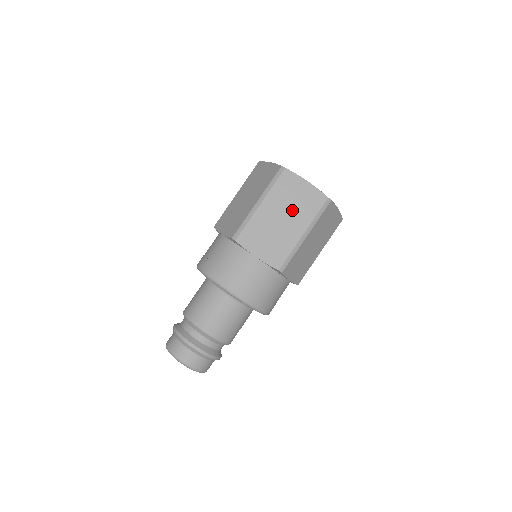
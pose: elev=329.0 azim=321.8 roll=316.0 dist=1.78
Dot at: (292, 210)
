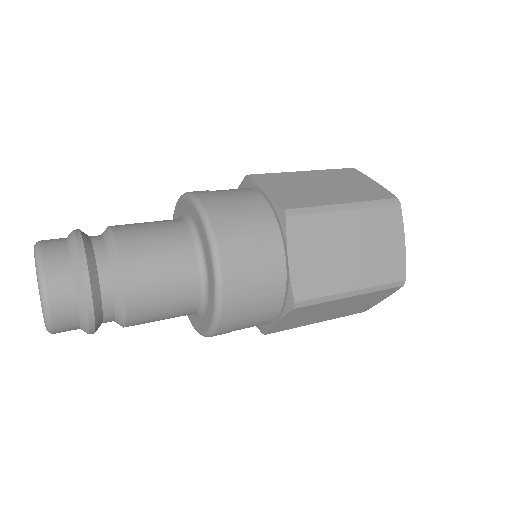
Dot at: (367, 253)
